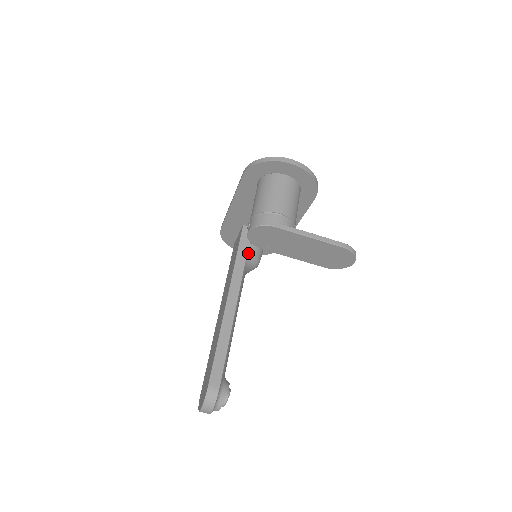
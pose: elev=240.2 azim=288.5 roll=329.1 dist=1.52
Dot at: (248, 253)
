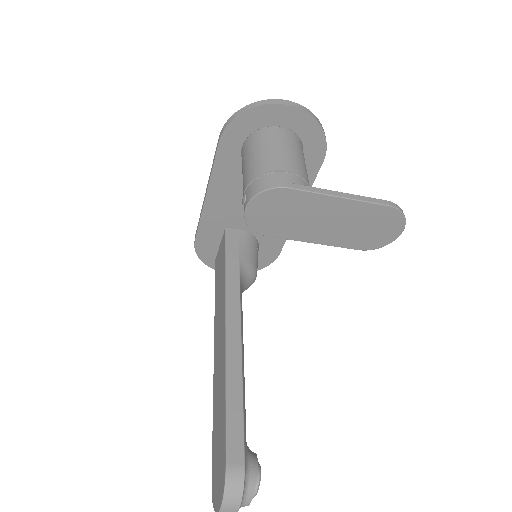
Dot at: (240, 261)
